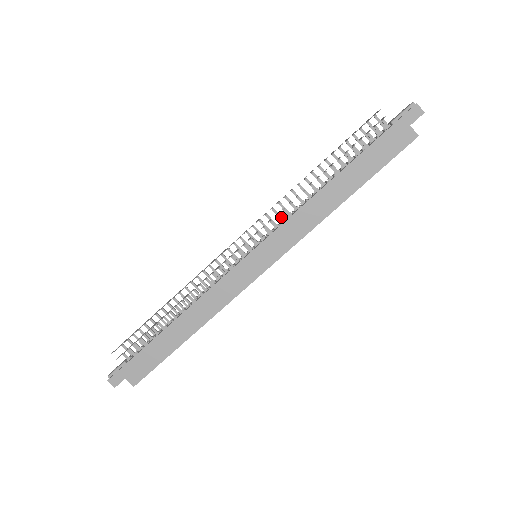
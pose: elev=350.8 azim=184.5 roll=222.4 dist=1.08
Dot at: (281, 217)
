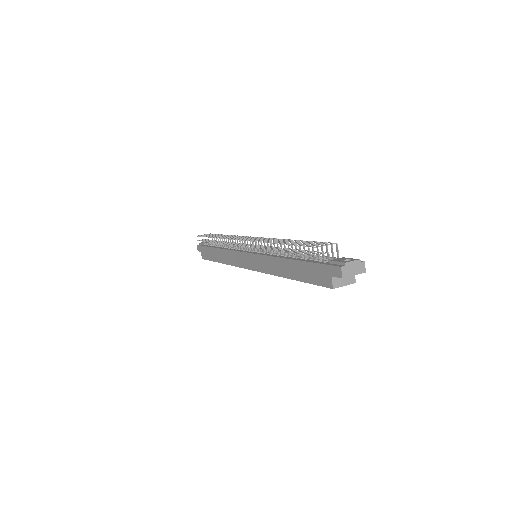
Dot at: occluded
